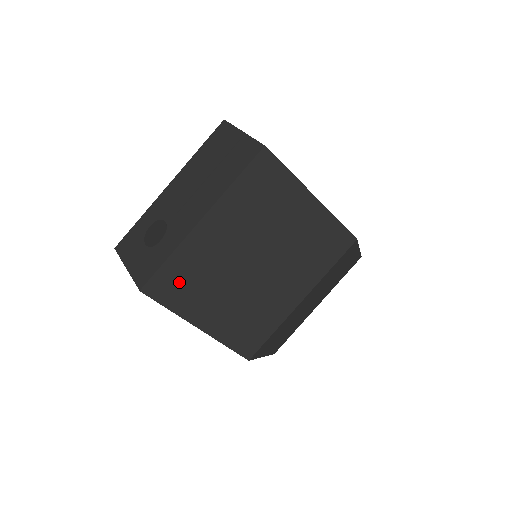
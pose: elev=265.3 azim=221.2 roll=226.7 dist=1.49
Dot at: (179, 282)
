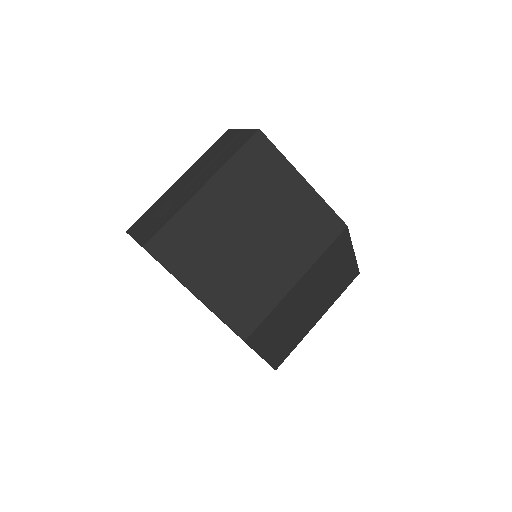
Dot at: (180, 244)
